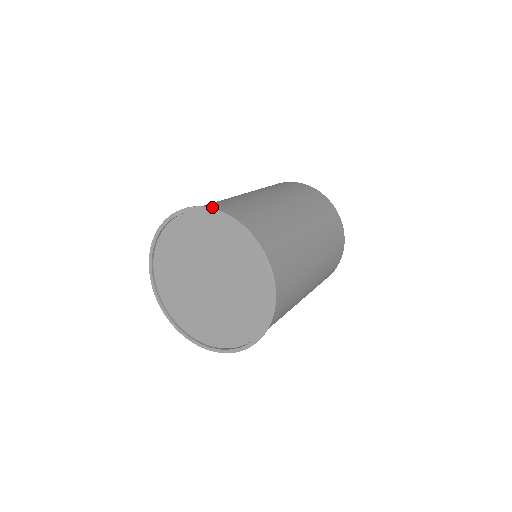
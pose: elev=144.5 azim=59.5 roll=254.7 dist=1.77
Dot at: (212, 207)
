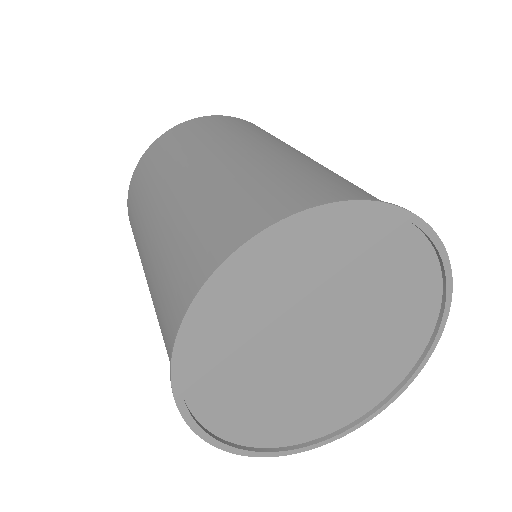
Dot at: (259, 221)
